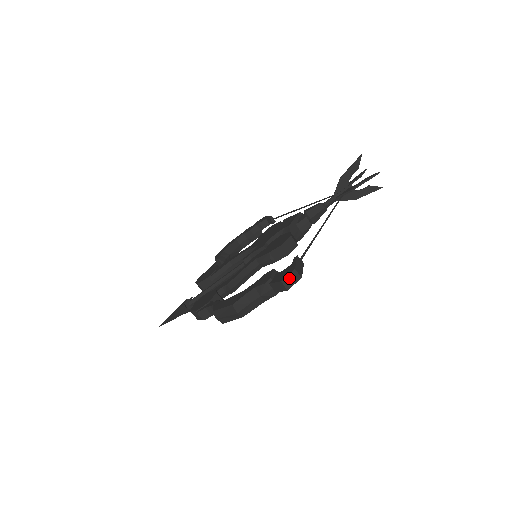
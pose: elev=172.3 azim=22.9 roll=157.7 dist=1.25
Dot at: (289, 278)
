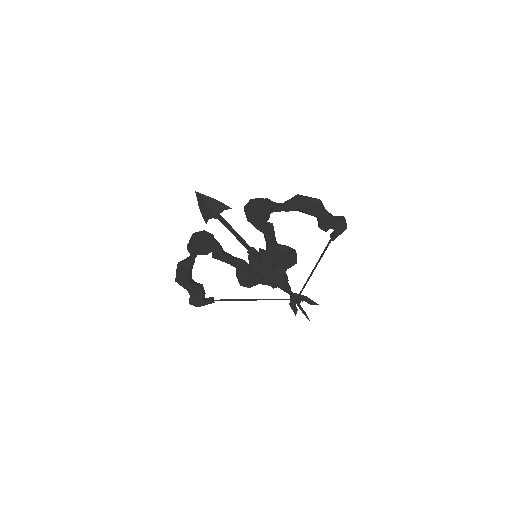
Dot at: occluded
